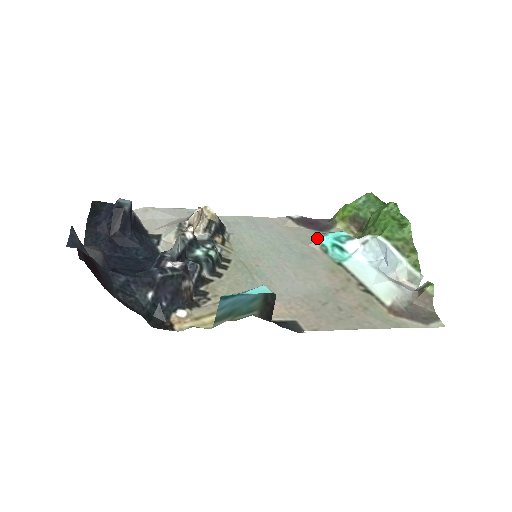
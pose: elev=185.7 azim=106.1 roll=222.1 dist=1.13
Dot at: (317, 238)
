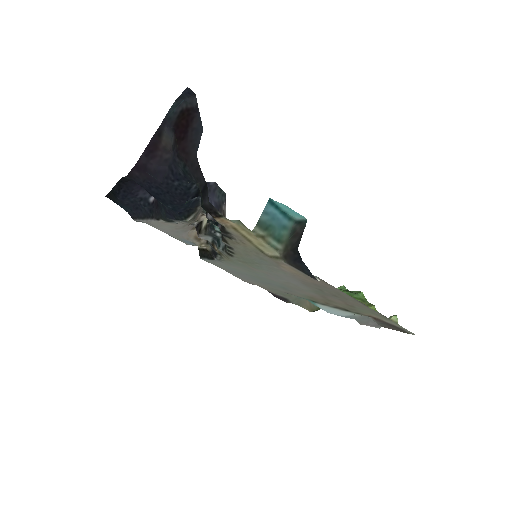
Dot at: occluded
